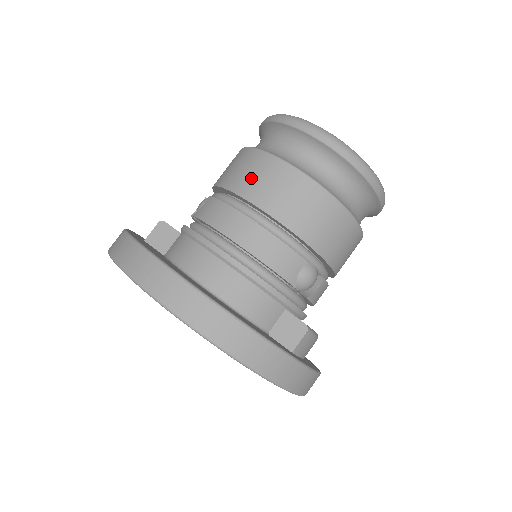
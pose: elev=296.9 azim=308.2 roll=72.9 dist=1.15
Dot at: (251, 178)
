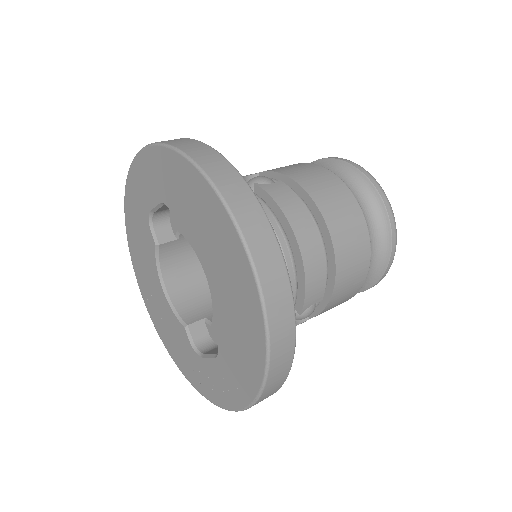
Dot at: (332, 200)
